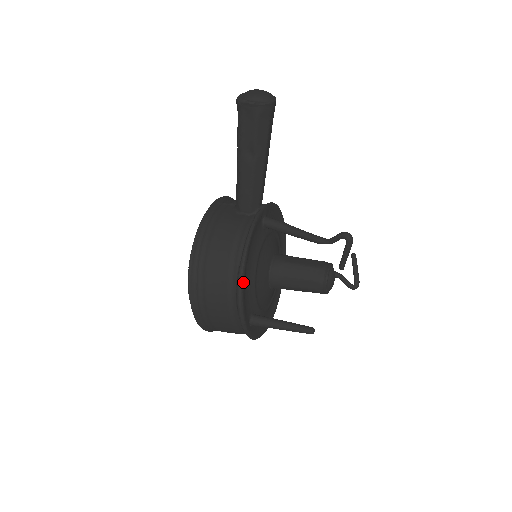
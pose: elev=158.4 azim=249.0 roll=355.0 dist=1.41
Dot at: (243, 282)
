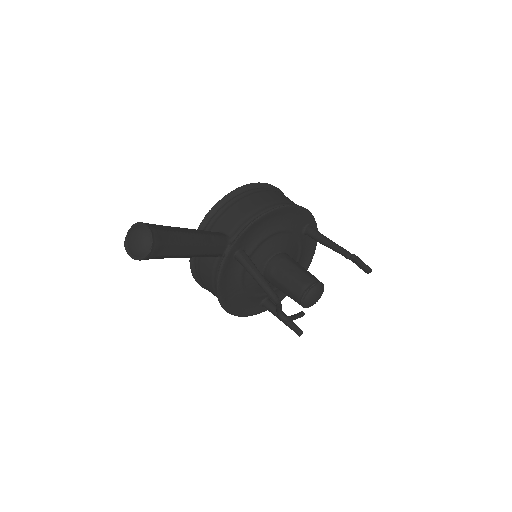
Dot at: (229, 310)
